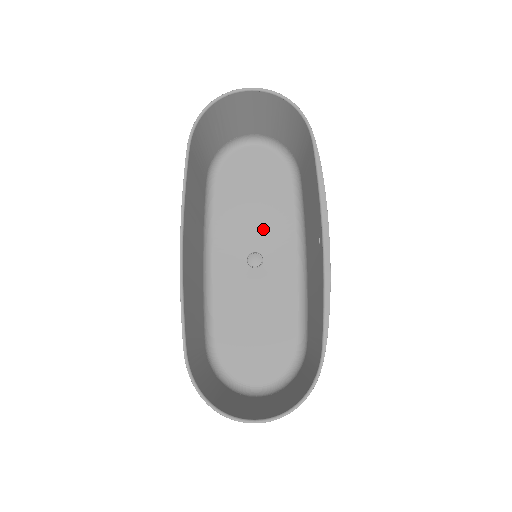
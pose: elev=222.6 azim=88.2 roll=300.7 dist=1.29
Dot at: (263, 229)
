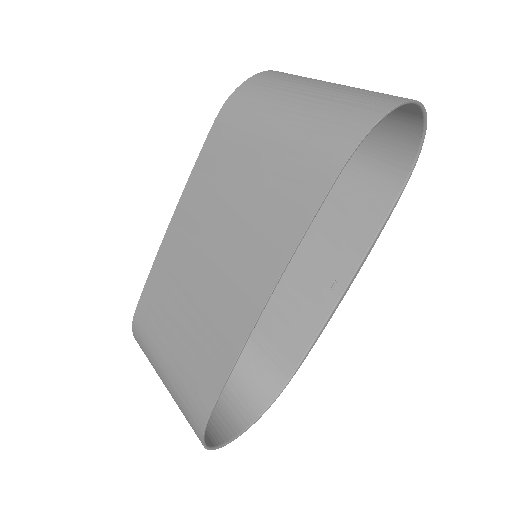
Dot at: occluded
